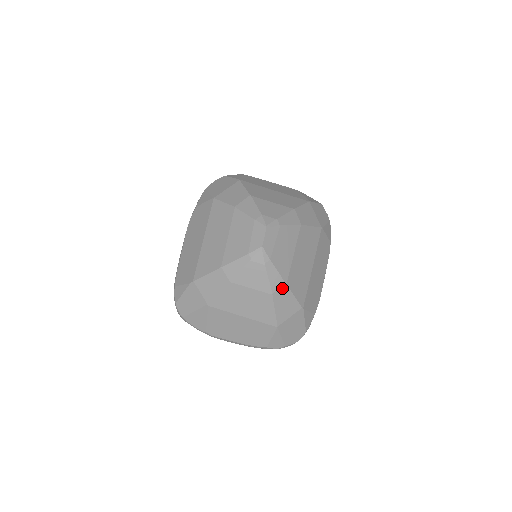
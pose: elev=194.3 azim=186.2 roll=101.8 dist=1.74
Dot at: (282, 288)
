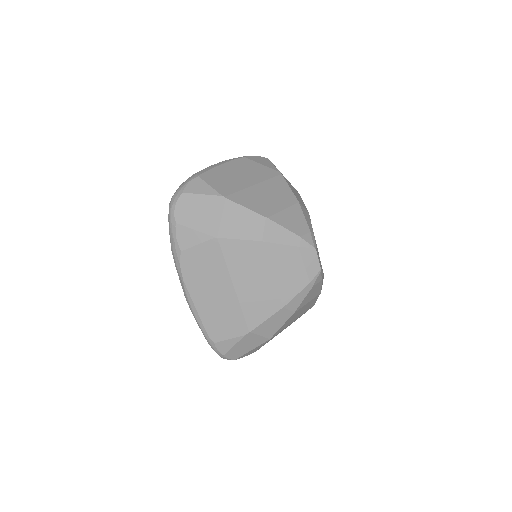
Dot at: occluded
